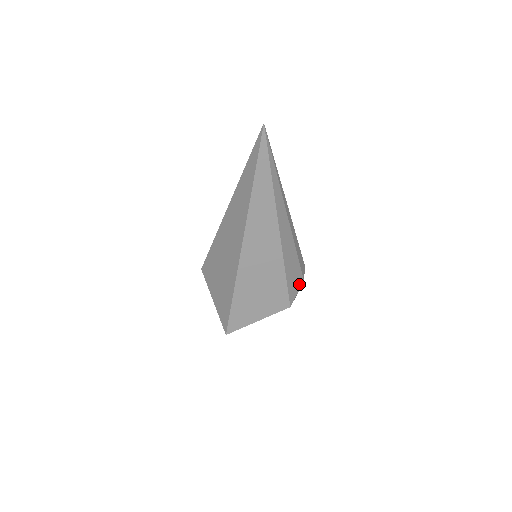
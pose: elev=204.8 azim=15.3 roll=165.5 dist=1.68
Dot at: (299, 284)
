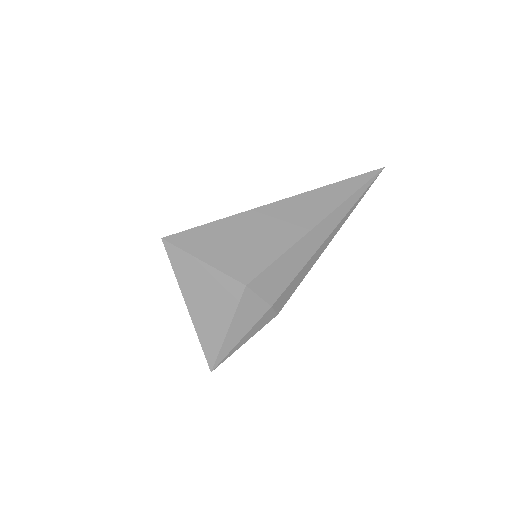
Dot at: (269, 296)
